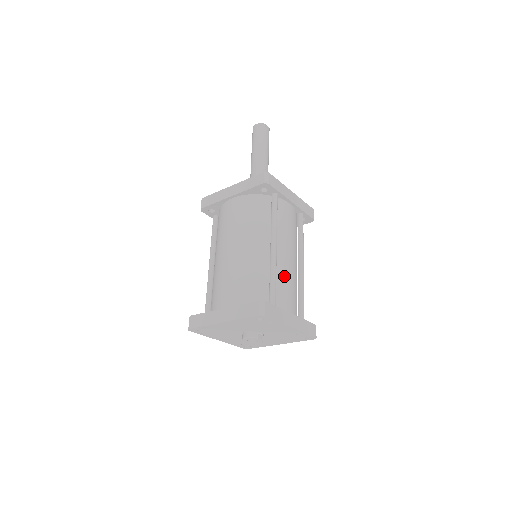
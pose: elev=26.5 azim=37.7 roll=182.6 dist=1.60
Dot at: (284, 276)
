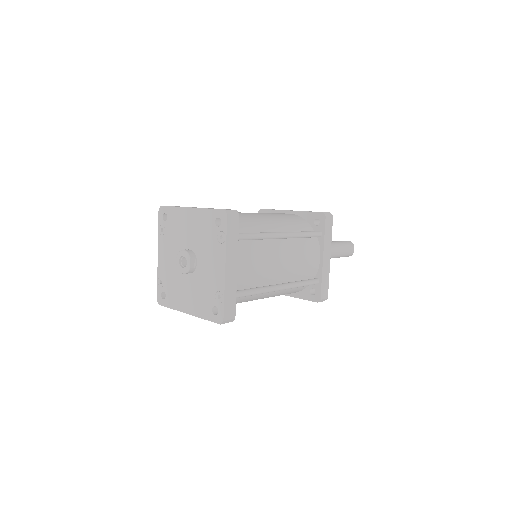
Dot at: (264, 254)
